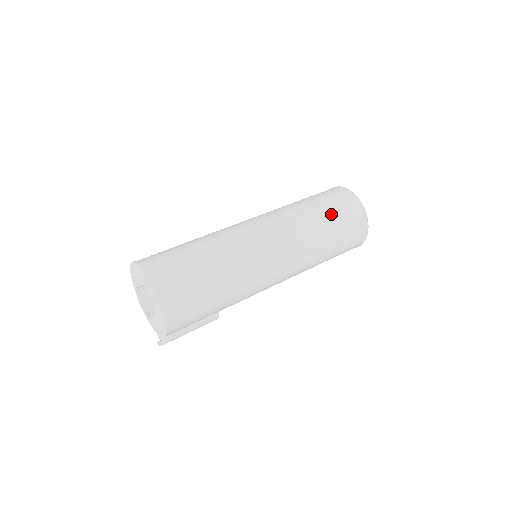
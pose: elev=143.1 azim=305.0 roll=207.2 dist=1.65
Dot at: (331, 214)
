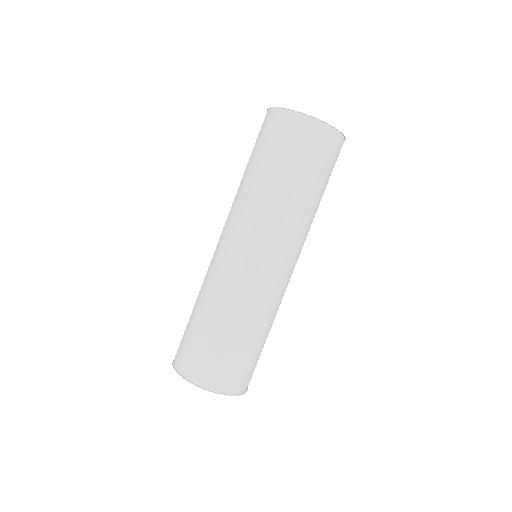
Dot at: (324, 183)
